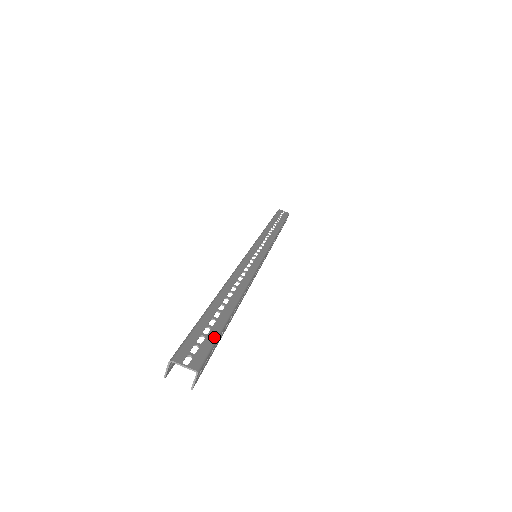
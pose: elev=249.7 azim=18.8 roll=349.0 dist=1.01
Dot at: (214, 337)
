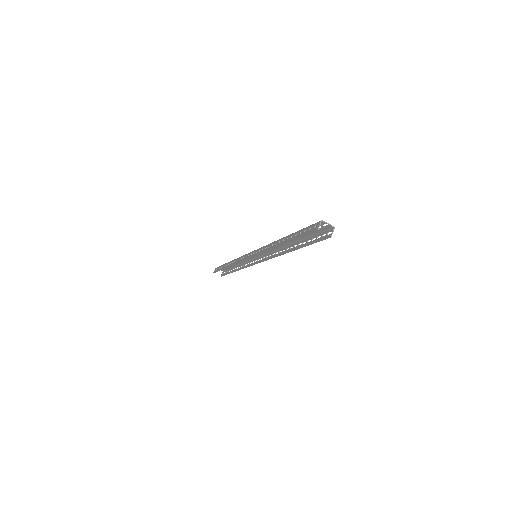
Dot at: (316, 233)
